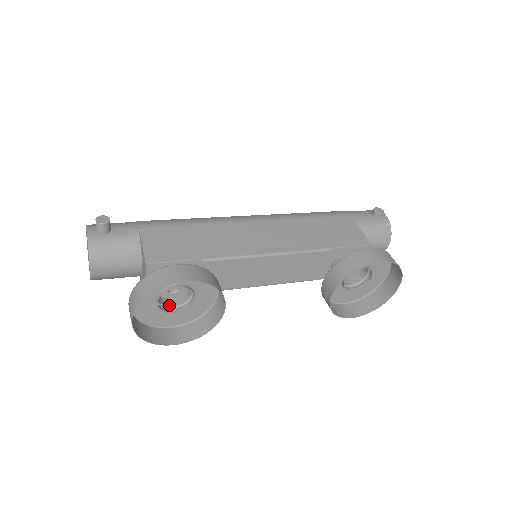
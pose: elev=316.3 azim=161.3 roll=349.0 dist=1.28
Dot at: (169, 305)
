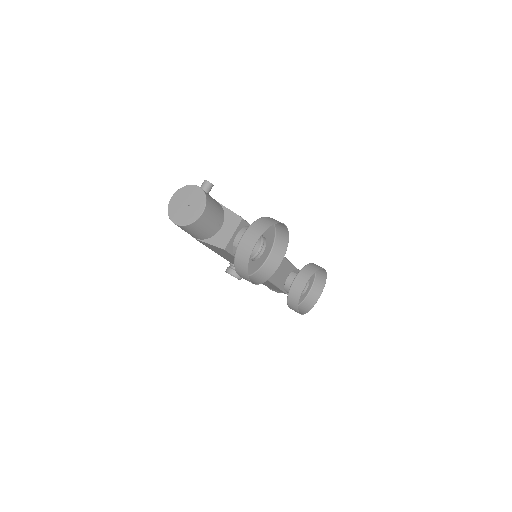
Dot at: occluded
